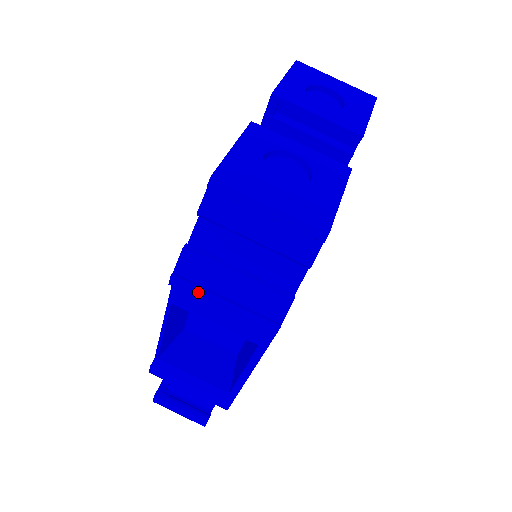
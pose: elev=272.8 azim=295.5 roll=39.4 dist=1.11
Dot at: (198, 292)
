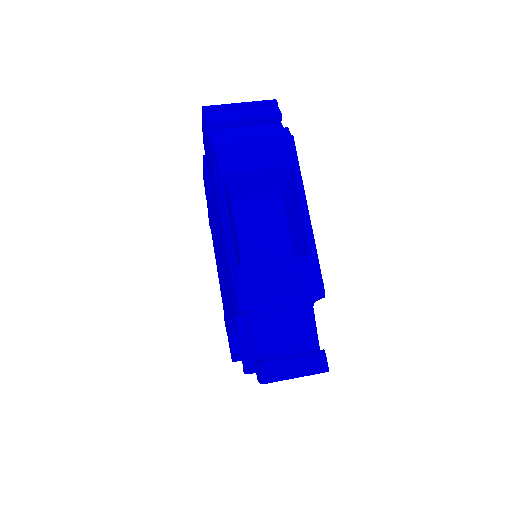
Dot at: (234, 145)
